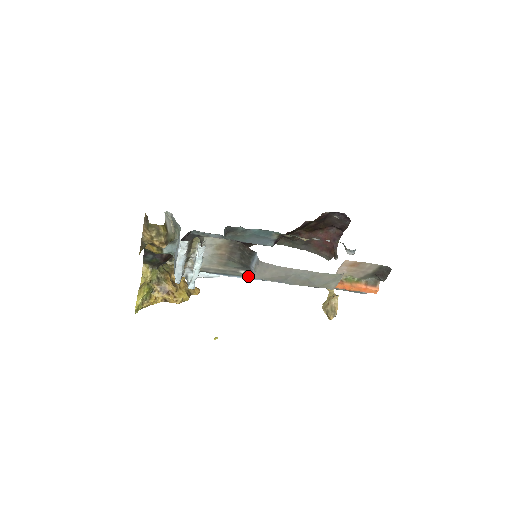
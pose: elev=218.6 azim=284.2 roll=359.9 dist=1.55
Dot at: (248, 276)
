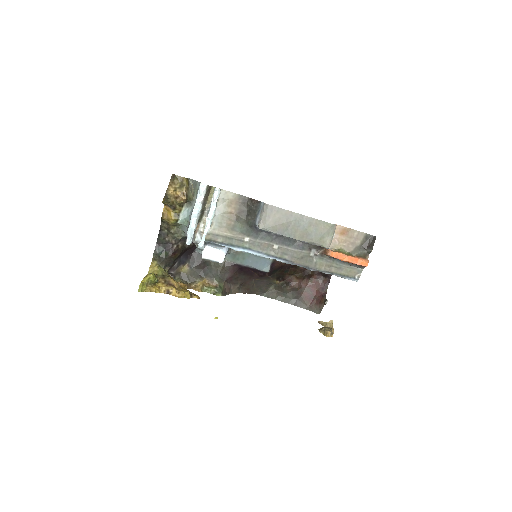
Dot at: (251, 248)
